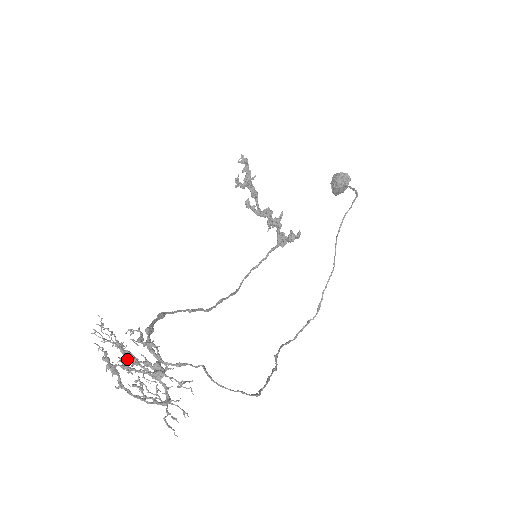
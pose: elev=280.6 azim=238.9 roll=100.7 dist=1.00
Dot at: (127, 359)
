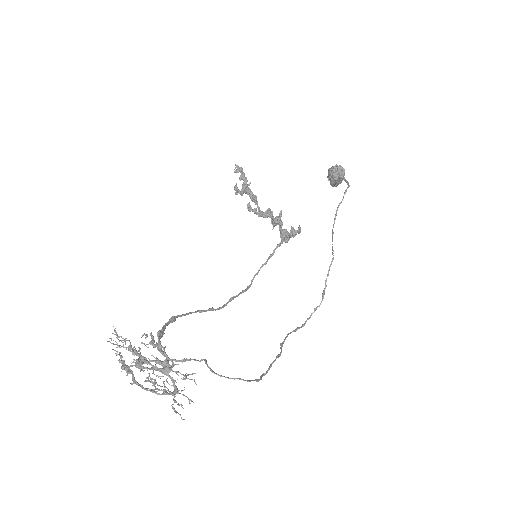
Dot at: occluded
